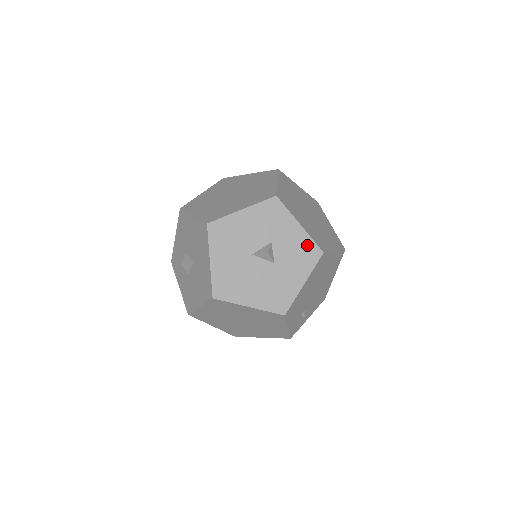
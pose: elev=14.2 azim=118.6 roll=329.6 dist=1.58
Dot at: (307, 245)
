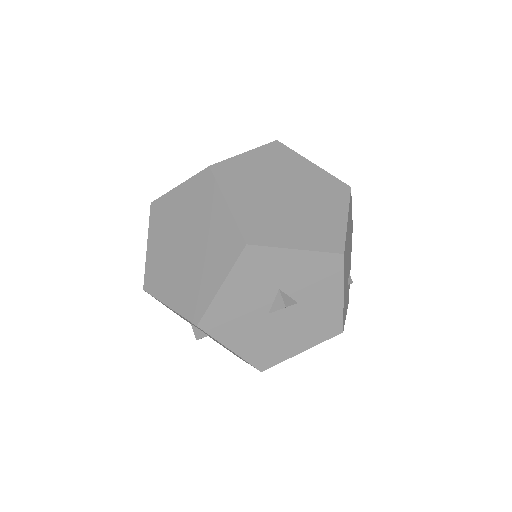
Dot at: (320, 262)
